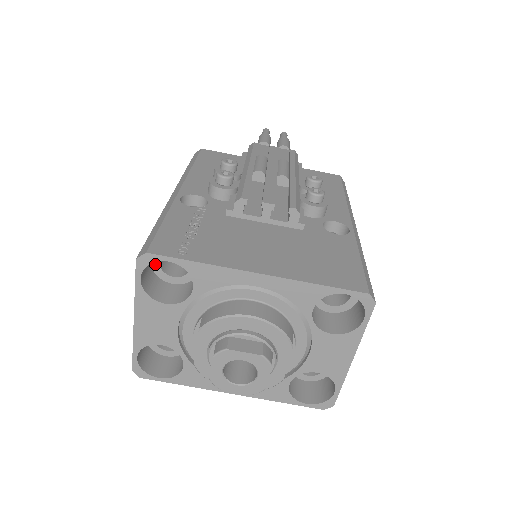
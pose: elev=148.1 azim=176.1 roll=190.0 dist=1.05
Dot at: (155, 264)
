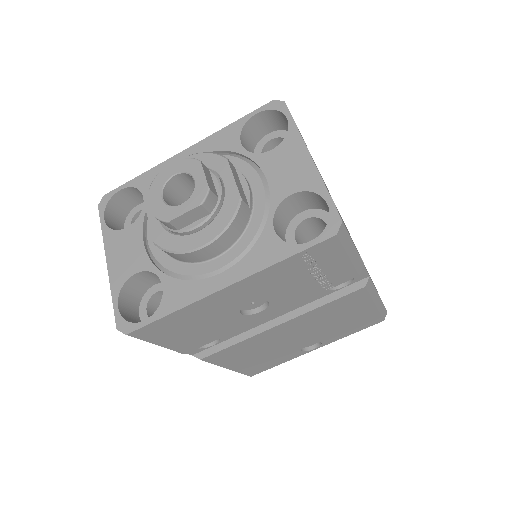
Dot at: occluded
